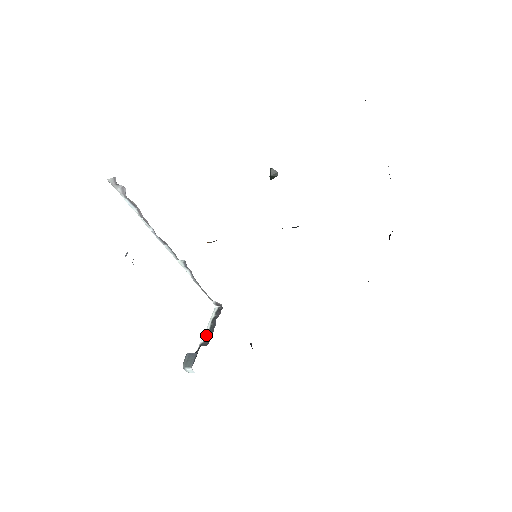
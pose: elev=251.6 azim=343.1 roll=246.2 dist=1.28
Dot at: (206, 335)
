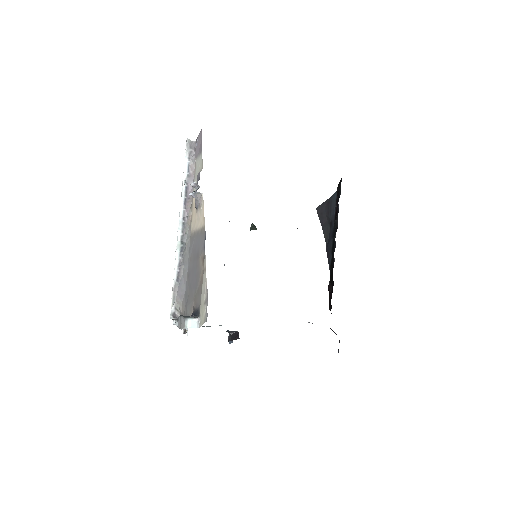
Dot at: occluded
